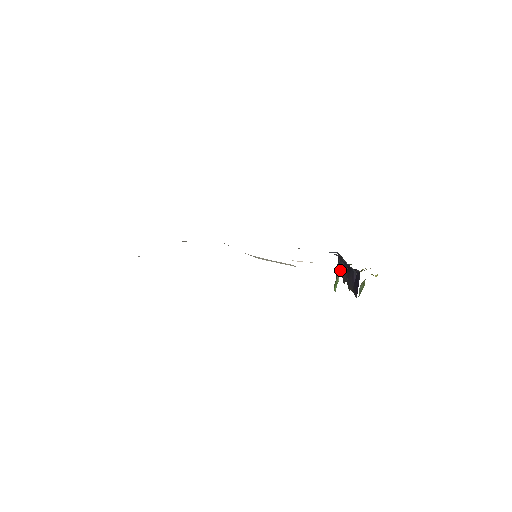
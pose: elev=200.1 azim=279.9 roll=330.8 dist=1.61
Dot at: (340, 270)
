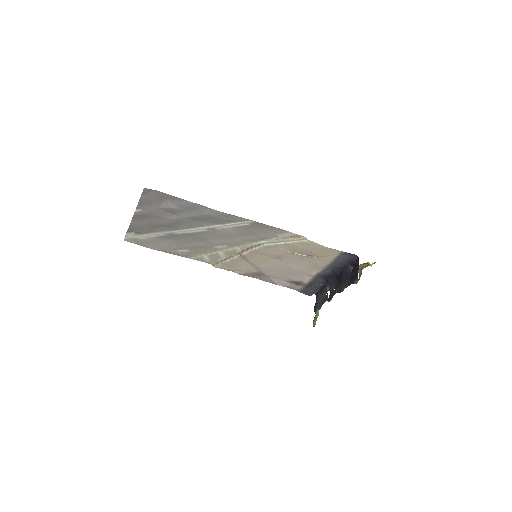
Dot at: (322, 299)
